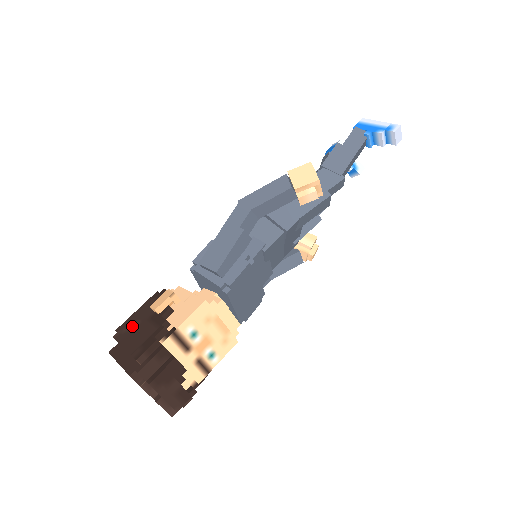
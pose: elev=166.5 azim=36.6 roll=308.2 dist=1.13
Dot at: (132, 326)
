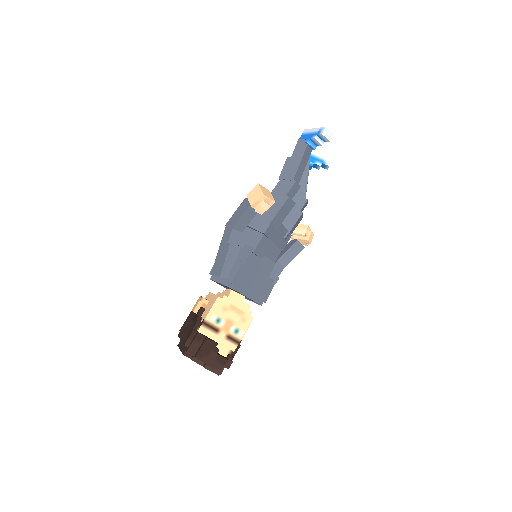
Dot at: (185, 325)
